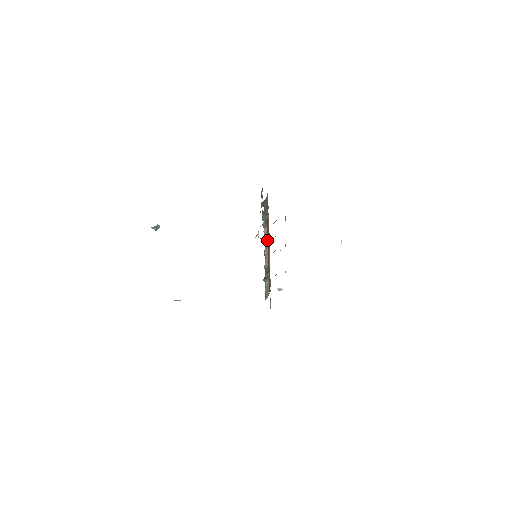
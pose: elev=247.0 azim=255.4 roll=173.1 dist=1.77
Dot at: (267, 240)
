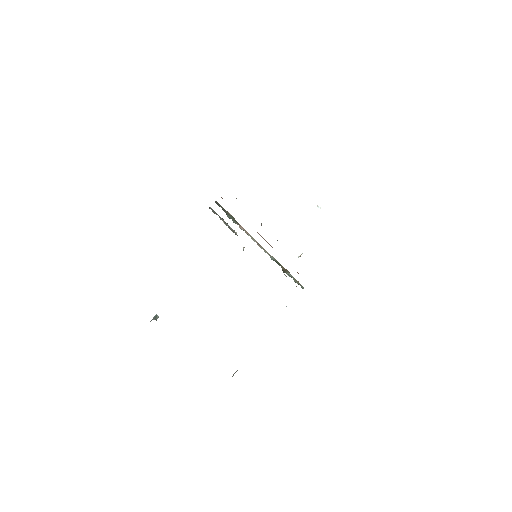
Dot at: (252, 237)
